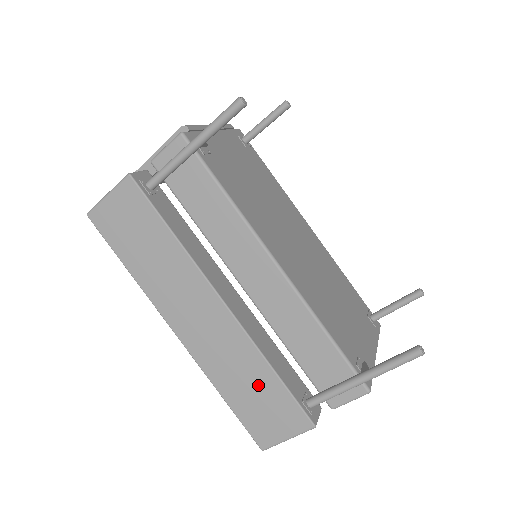
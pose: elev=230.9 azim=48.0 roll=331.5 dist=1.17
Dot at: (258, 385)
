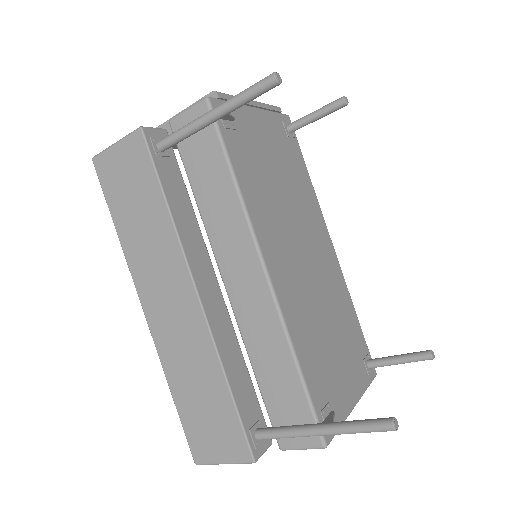
Dot at: (209, 395)
